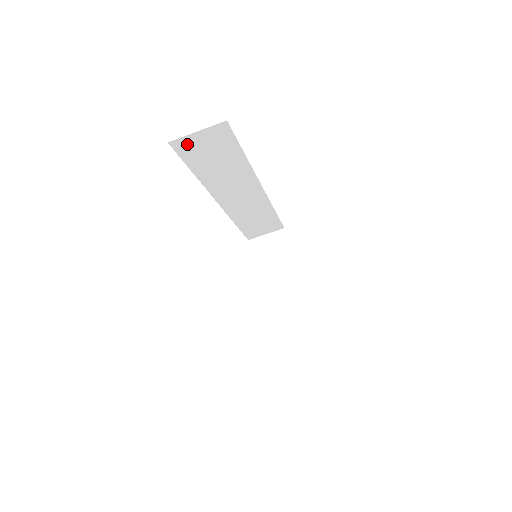
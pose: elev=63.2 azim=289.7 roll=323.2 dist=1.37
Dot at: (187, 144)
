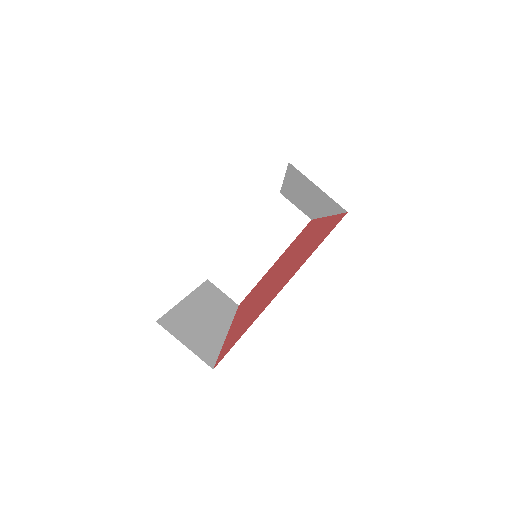
Dot at: (302, 176)
